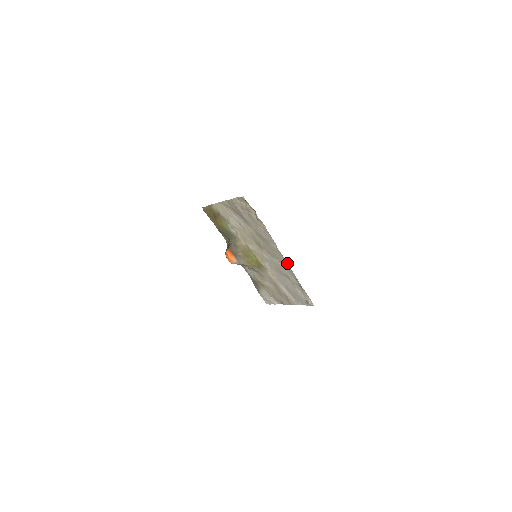
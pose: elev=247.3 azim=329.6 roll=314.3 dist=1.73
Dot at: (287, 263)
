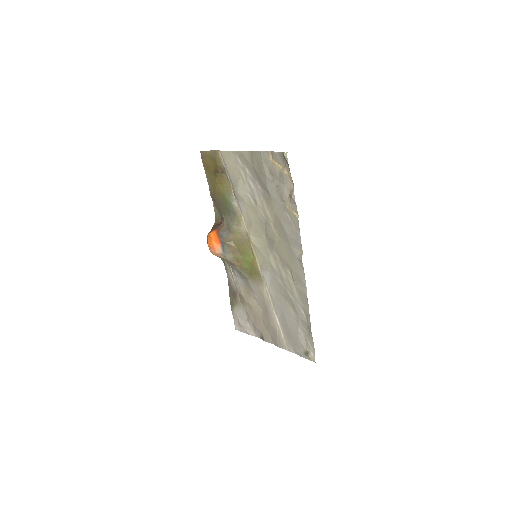
Dot at: (305, 286)
